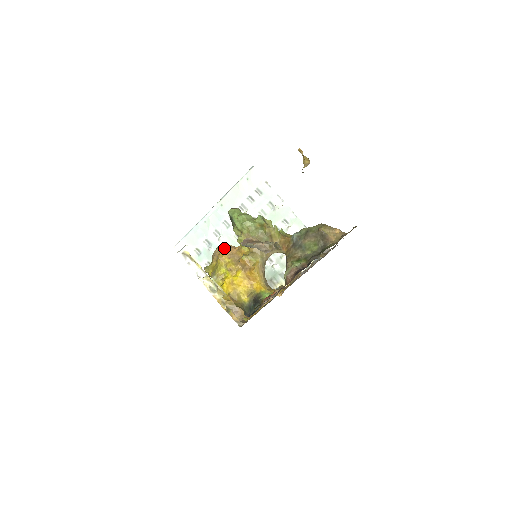
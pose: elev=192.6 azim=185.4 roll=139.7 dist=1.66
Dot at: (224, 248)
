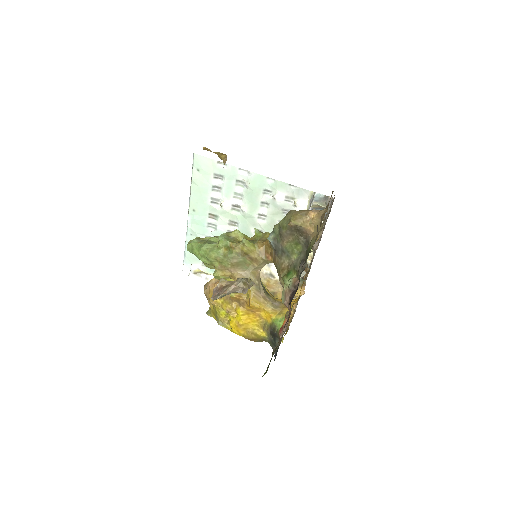
Dot at: (210, 287)
